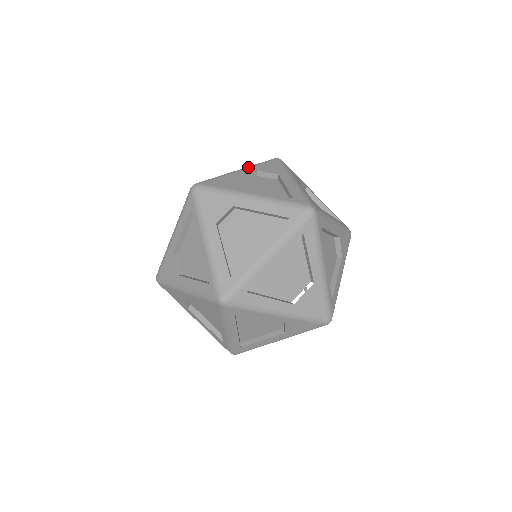
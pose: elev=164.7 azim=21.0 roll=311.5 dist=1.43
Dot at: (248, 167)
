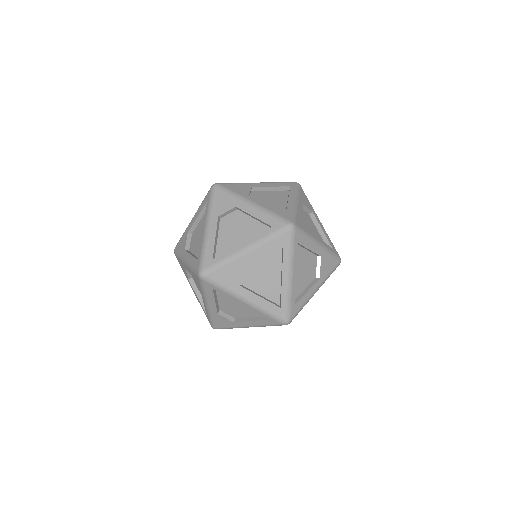
Dot at: (209, 218)
